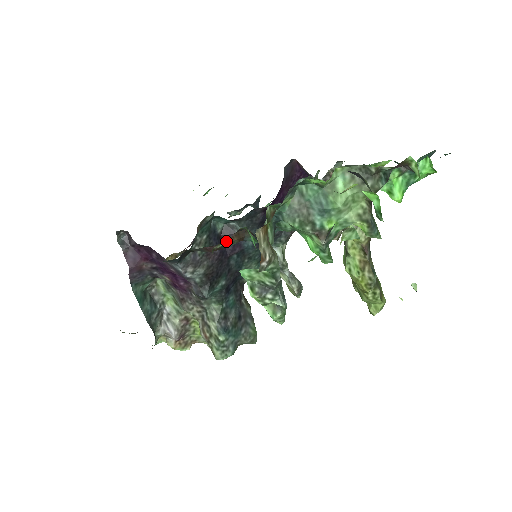
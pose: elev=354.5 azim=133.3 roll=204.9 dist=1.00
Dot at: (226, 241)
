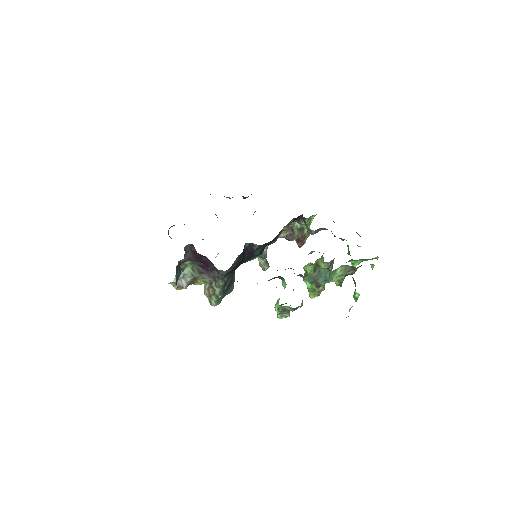
Dot at: occluded
